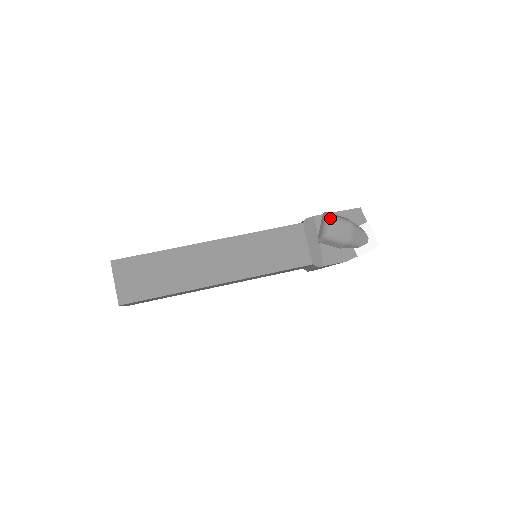
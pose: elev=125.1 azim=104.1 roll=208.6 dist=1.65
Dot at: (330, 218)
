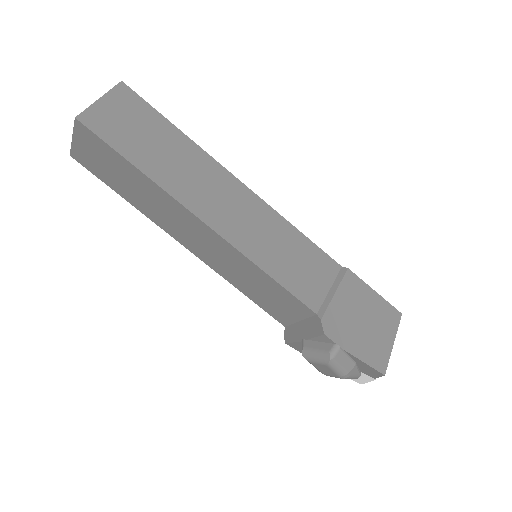
Dot at: (326, 361)
